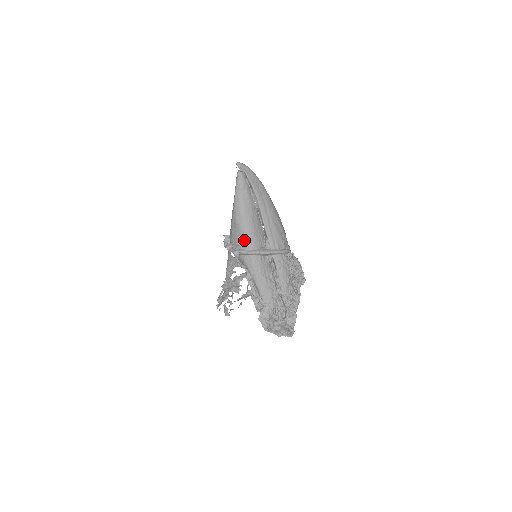
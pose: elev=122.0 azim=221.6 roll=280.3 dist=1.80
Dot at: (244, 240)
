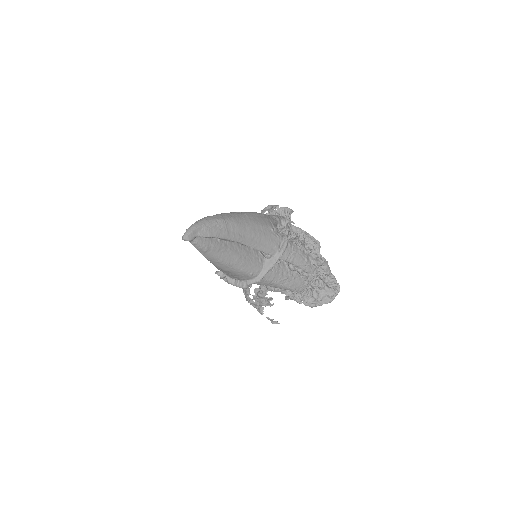
Dot at: (245, 276)
